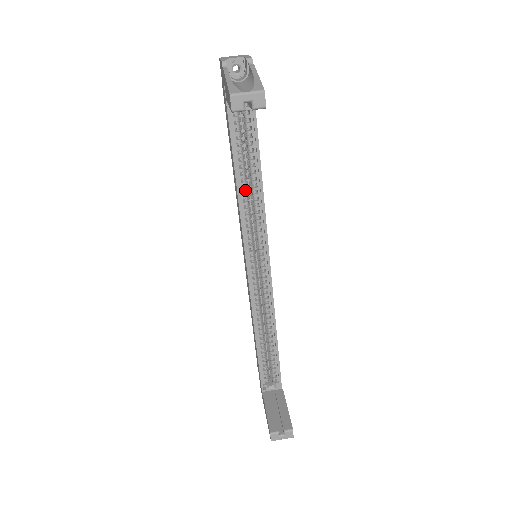
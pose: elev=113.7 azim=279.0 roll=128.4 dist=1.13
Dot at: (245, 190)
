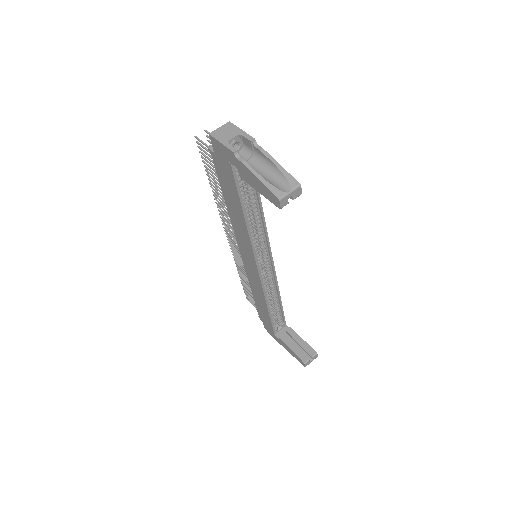
Dot at: (251, 224)
